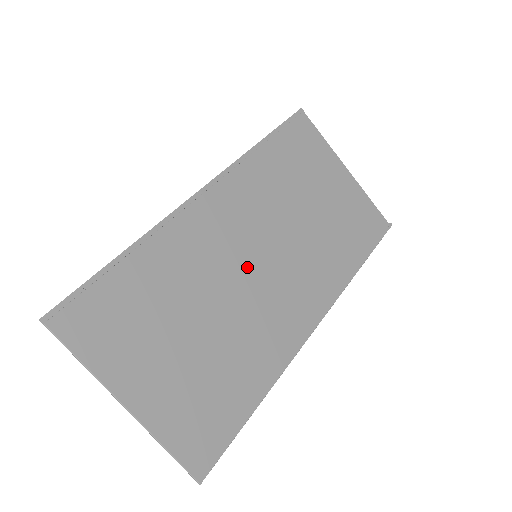
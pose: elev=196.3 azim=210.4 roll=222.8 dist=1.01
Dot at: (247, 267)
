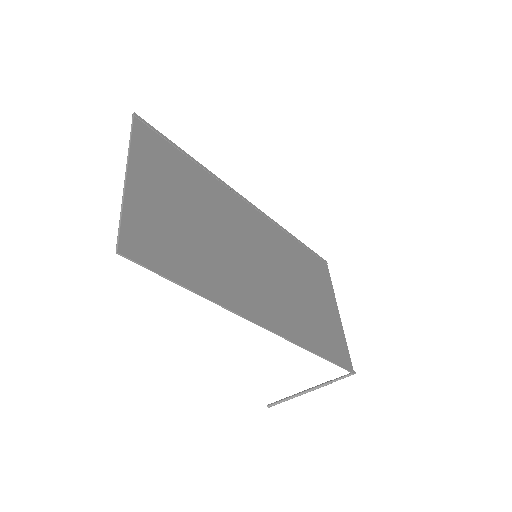
Dot at: (248, 249)
